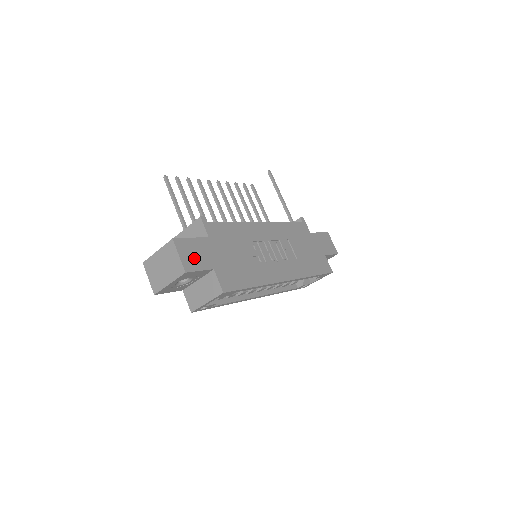
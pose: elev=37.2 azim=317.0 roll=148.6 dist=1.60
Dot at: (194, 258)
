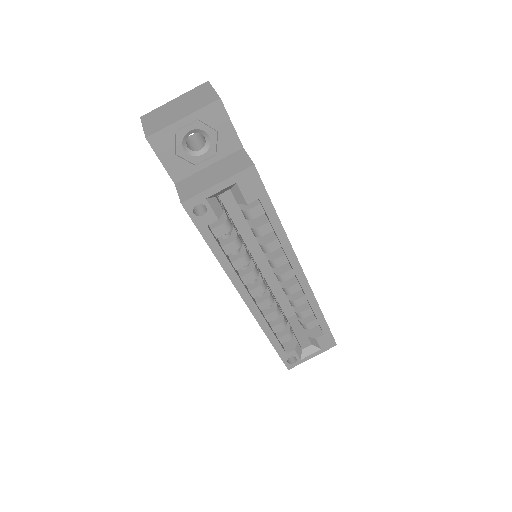
Dot at: occluded
